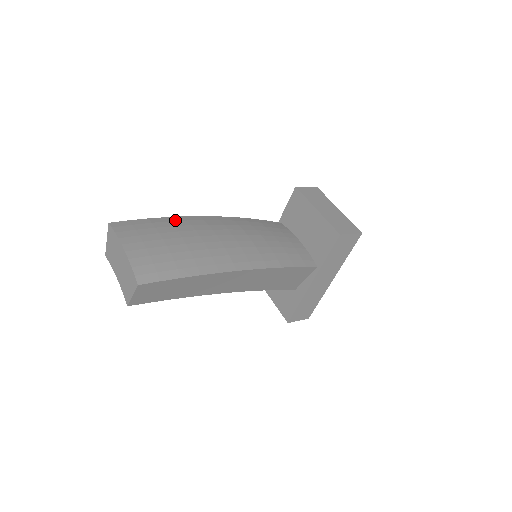
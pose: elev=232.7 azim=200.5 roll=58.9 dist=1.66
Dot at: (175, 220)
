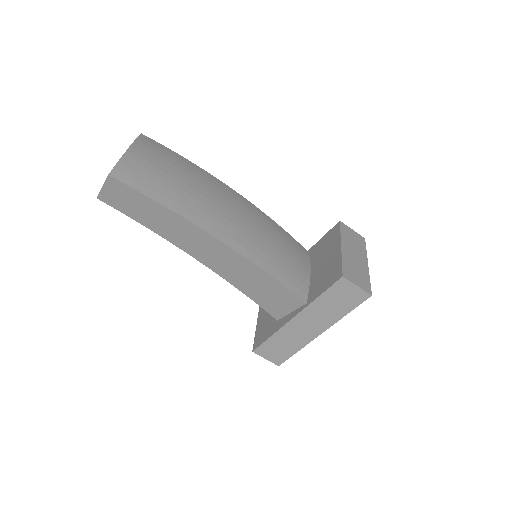
Dot at: (199, 170)
